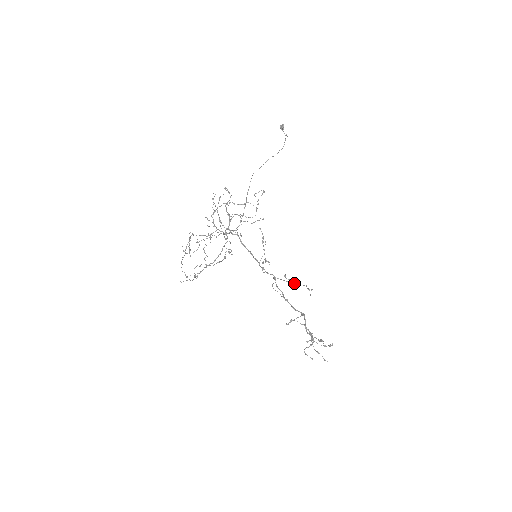
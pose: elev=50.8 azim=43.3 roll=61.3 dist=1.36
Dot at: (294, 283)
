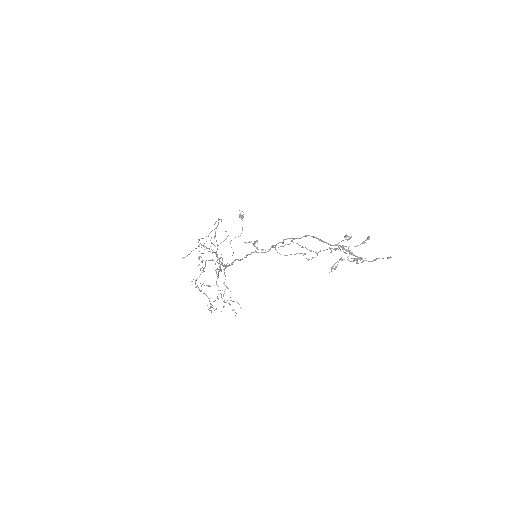
Dot at: occluded
